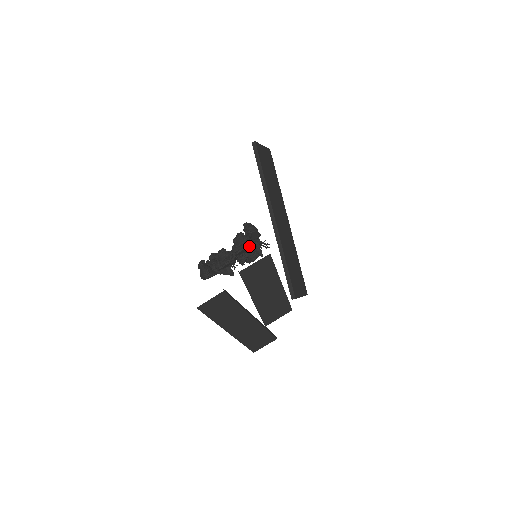
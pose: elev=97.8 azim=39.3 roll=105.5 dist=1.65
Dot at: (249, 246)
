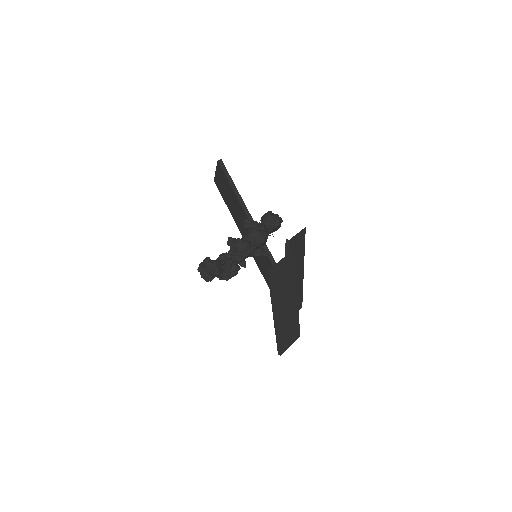
Dot at: (280, 223)
